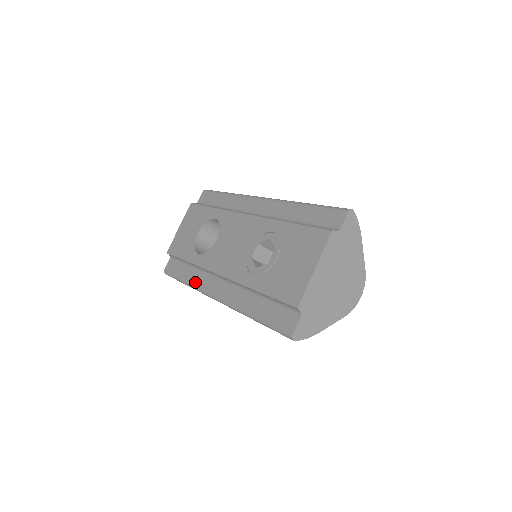
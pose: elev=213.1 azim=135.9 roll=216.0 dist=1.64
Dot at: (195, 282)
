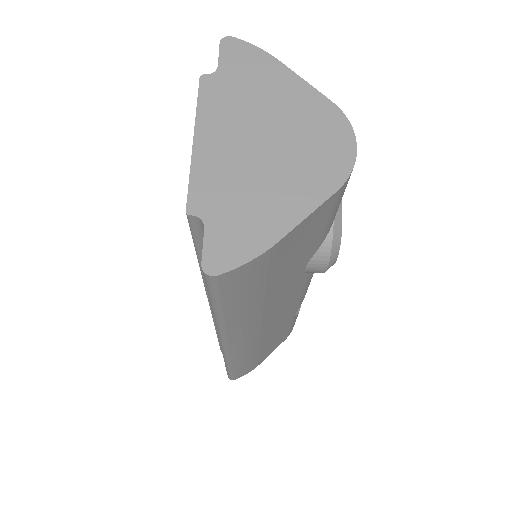
Dot at: occluded
